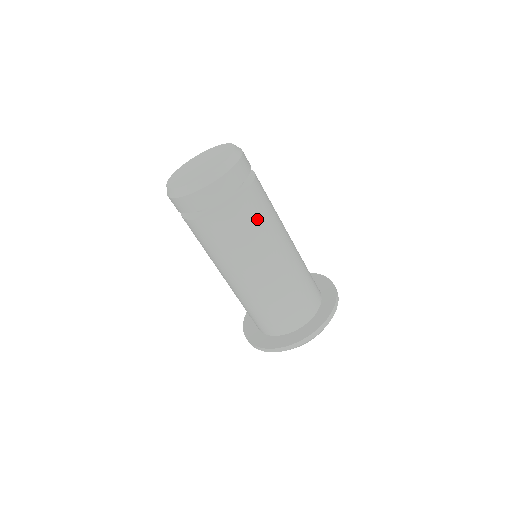
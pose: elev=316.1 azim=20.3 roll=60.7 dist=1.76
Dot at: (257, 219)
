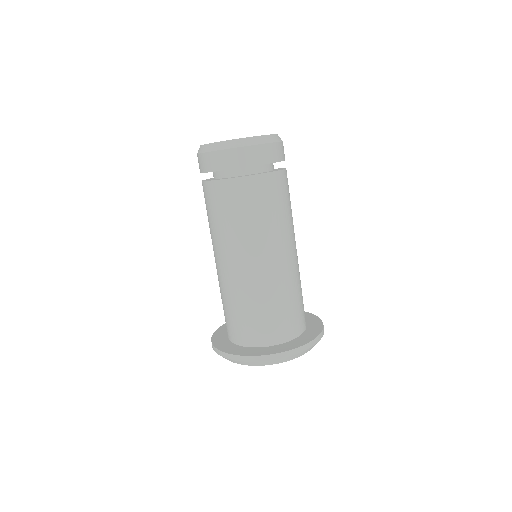
Dot at: (265, 206)
